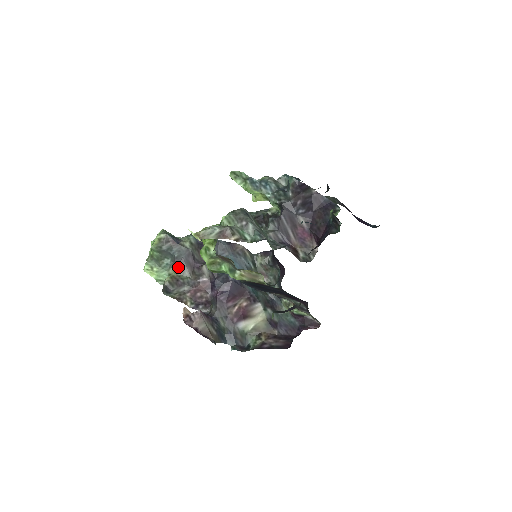
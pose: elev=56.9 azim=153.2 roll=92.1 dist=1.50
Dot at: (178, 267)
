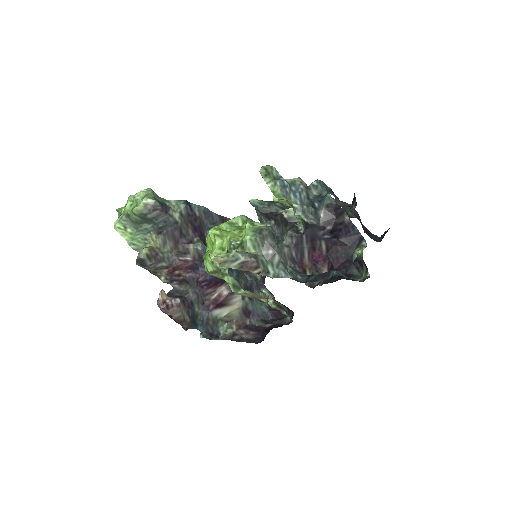
Dot at: (160, 238)
